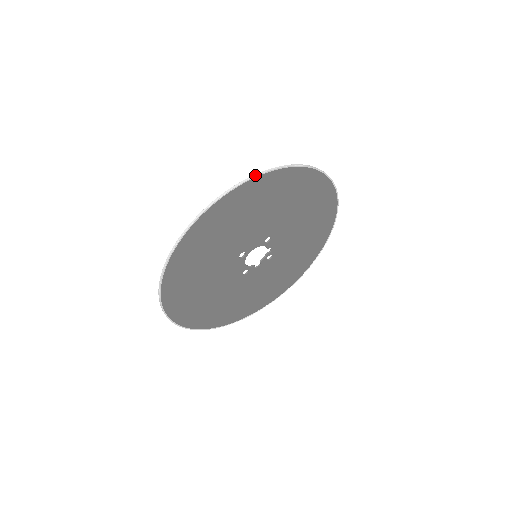
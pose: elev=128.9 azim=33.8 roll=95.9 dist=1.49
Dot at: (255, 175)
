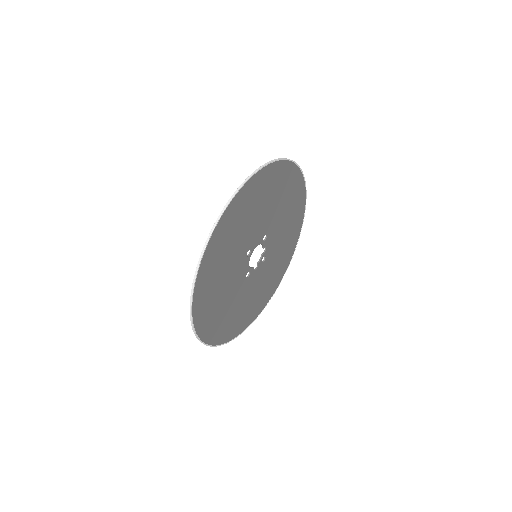
Dot at: (265, 164)
